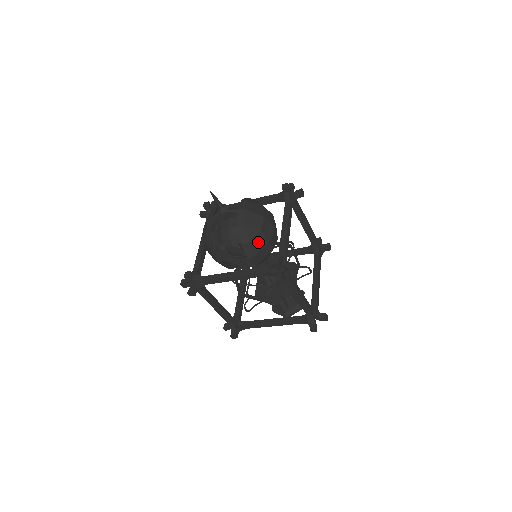
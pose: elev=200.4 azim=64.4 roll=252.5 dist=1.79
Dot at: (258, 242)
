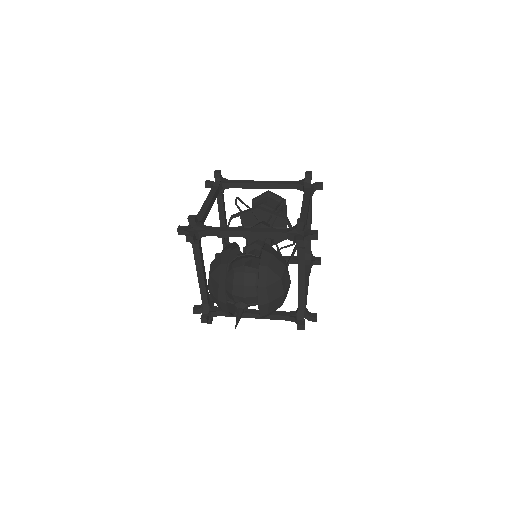
Dot at: occluded
